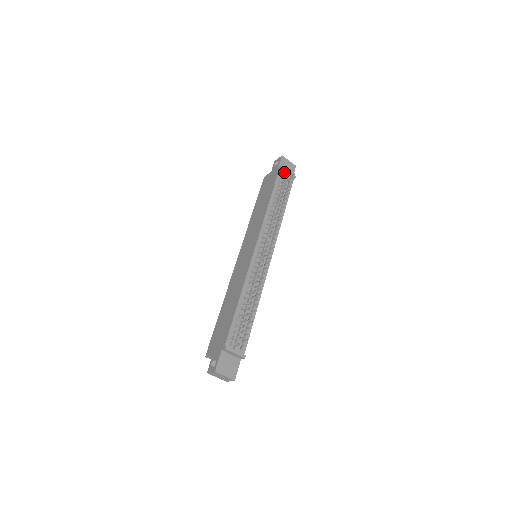
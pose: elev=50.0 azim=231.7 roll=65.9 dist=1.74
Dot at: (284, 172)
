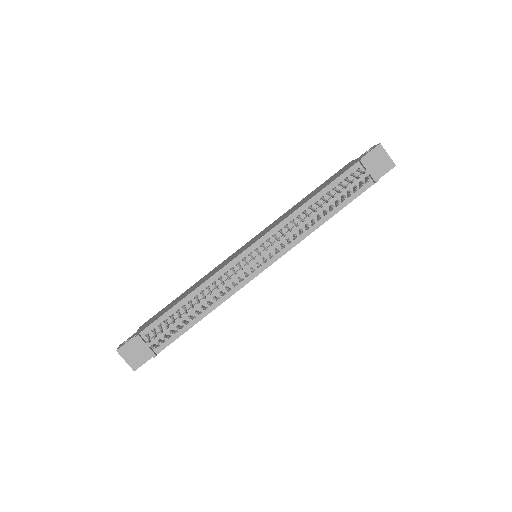
Dot at: (364, 168)
